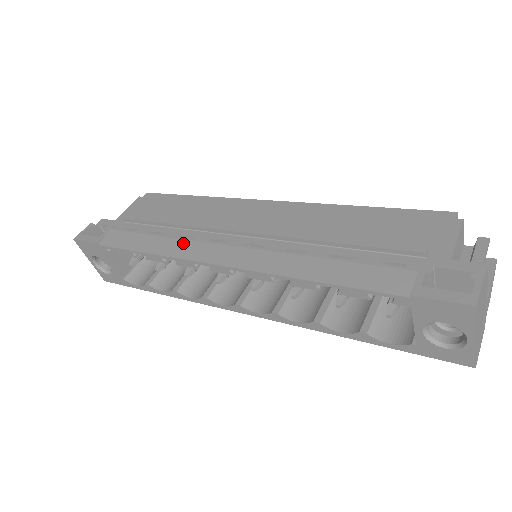
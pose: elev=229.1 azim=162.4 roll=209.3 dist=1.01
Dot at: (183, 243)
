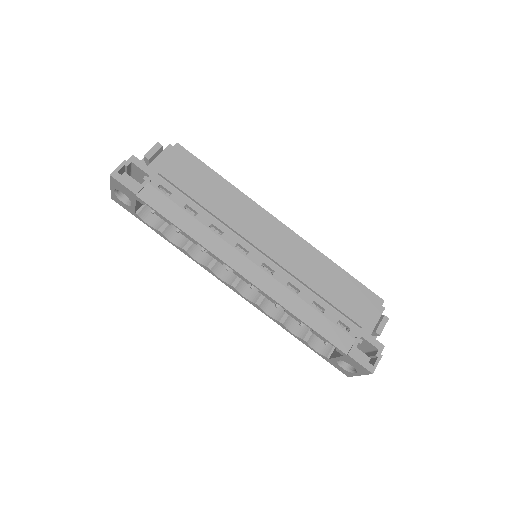
Dot at: (217, 239)
